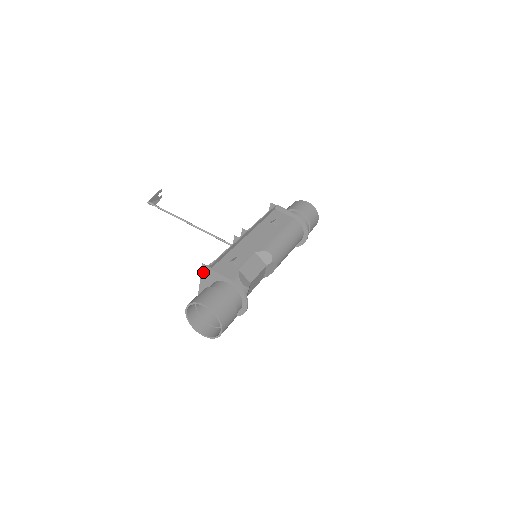
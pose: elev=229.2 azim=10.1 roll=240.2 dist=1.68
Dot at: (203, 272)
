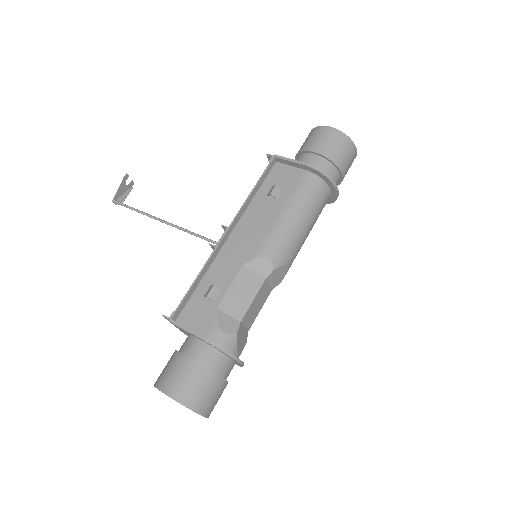
Dot at: occluded
